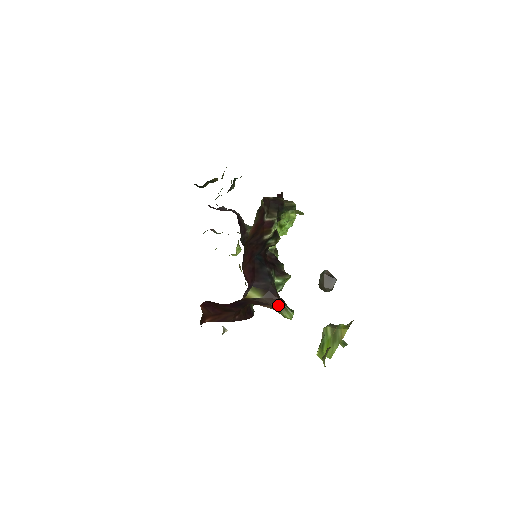
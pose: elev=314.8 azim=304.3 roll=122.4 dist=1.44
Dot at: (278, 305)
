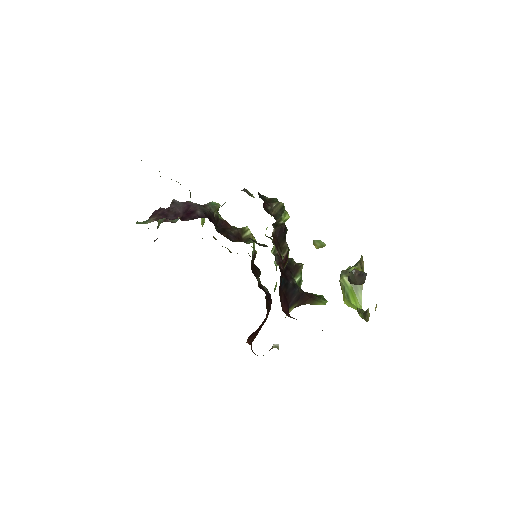
Dot at: (311, 302)
